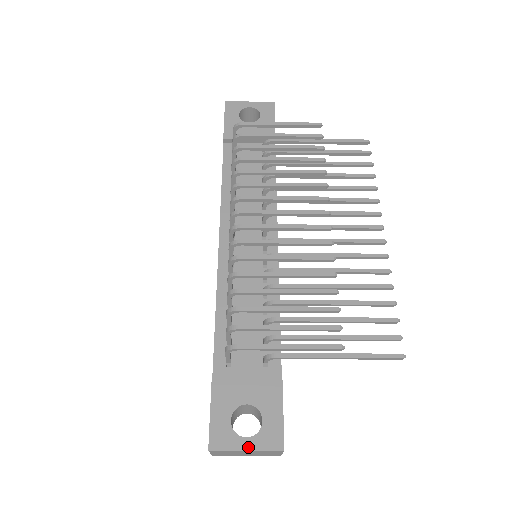
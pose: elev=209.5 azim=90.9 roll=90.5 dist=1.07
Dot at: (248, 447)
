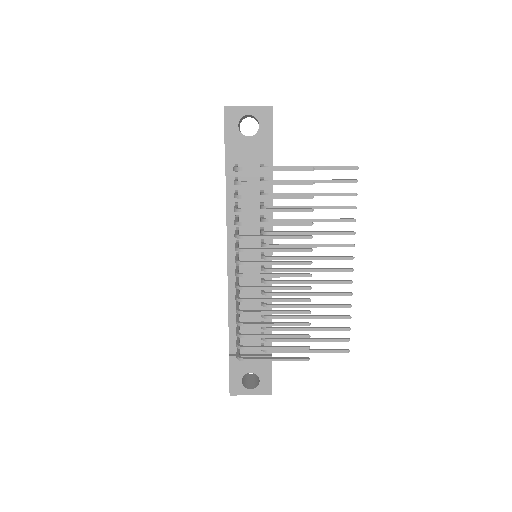
Dot at: (252, 394)
